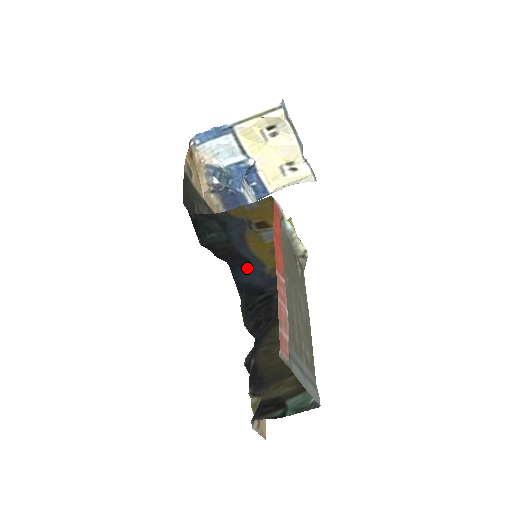
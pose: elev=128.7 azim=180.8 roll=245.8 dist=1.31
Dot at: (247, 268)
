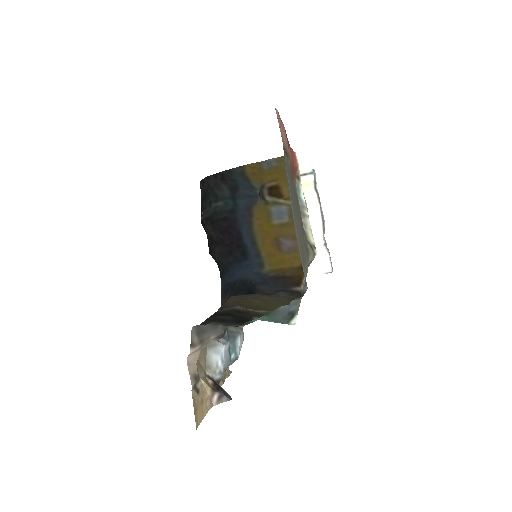
Dot at: (242, 267)
